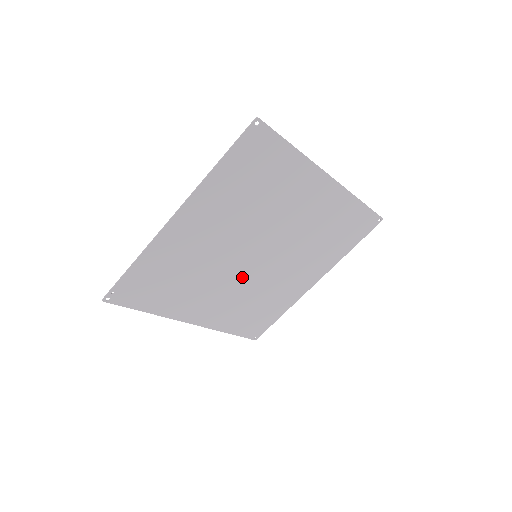
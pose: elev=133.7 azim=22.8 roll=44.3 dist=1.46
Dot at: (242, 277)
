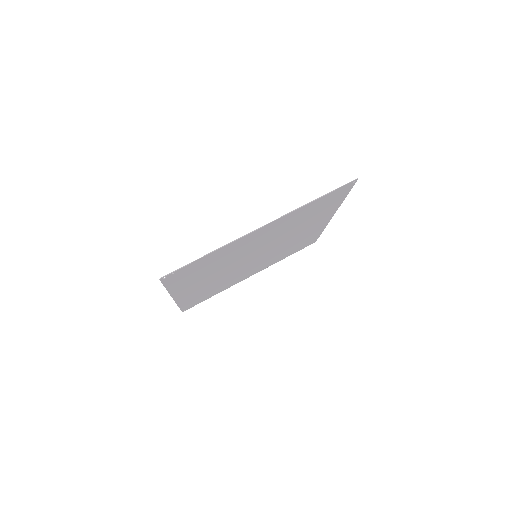
Dot at: (234, 269)
